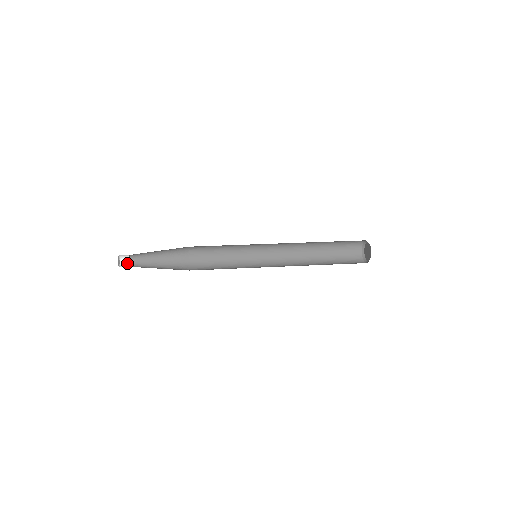
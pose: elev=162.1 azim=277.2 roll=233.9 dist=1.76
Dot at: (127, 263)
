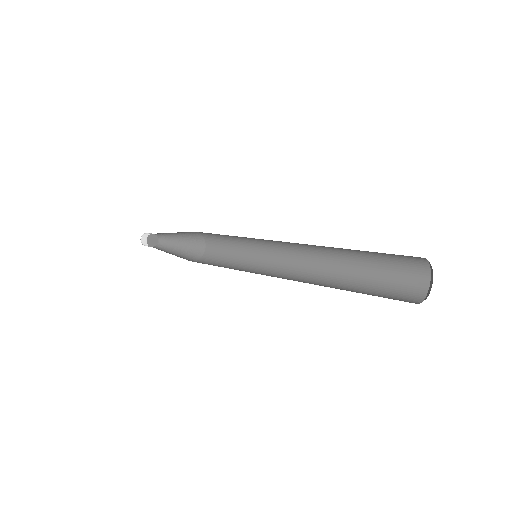
Dot at: (153, 245)
